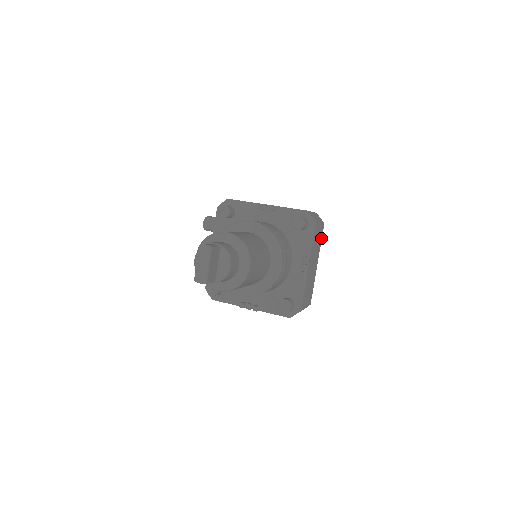
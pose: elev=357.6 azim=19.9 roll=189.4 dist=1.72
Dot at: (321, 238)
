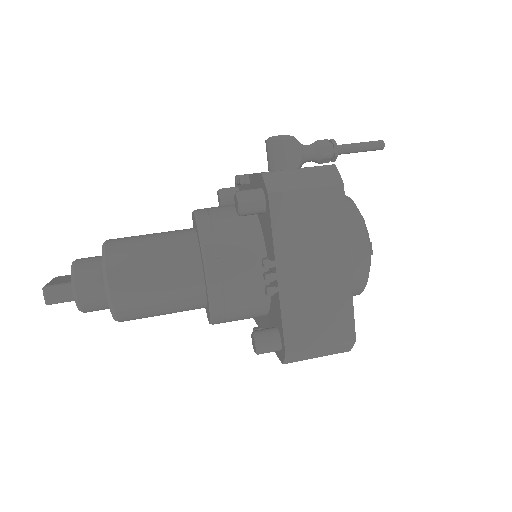
Dot at: occluded
